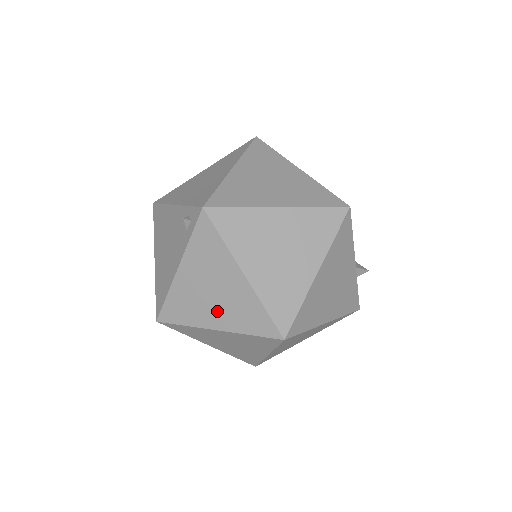
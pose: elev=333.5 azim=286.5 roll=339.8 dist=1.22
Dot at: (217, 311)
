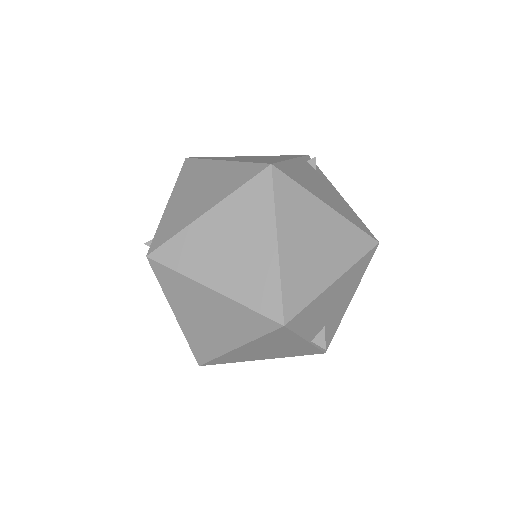
Dot at: occluded
